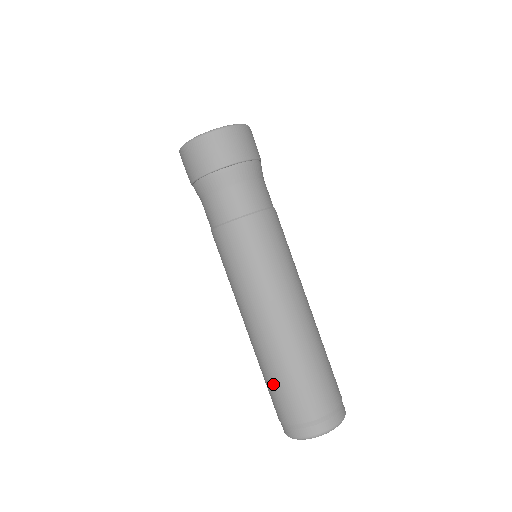
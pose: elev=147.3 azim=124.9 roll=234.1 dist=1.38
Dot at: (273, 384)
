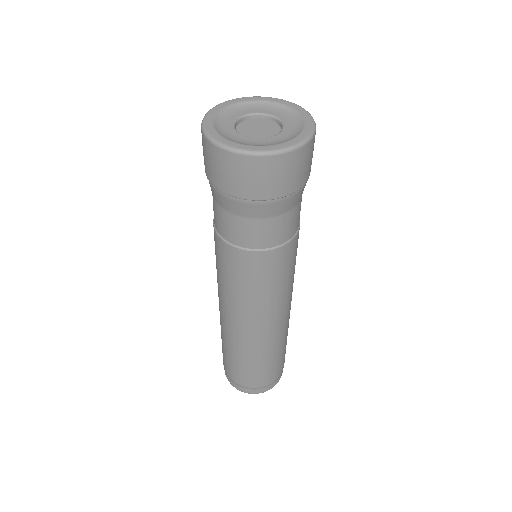
Dot at: occluded
